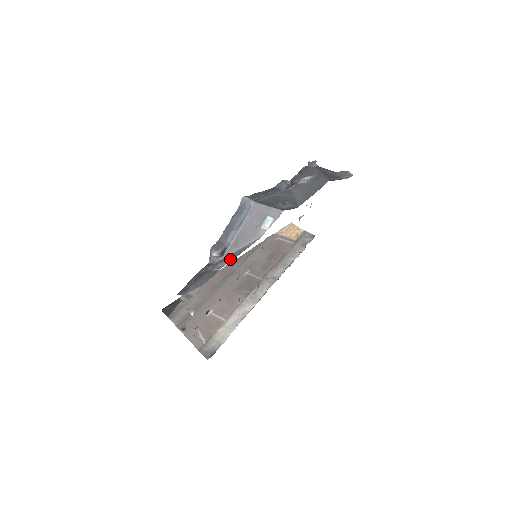
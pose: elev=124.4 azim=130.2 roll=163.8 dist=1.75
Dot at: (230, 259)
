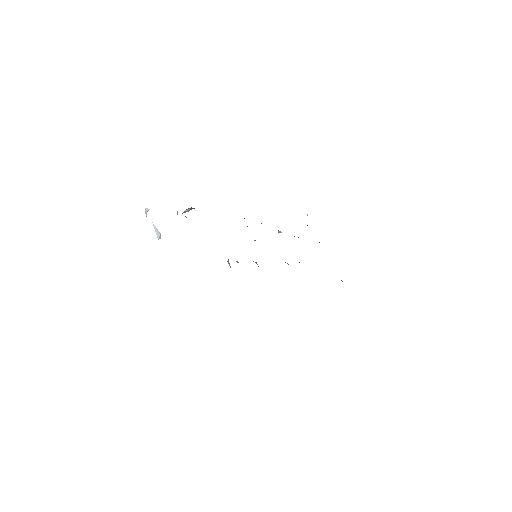
Dot at: occluded
